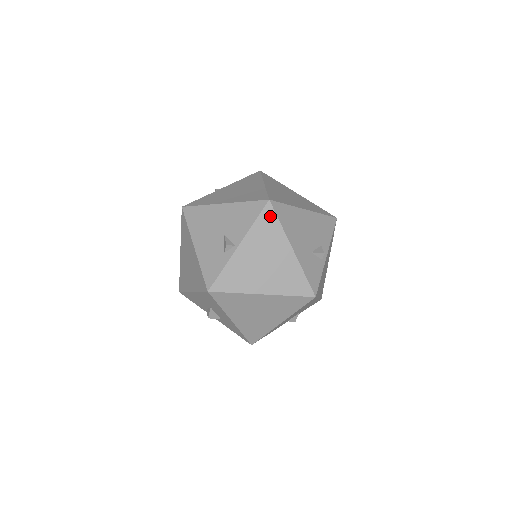
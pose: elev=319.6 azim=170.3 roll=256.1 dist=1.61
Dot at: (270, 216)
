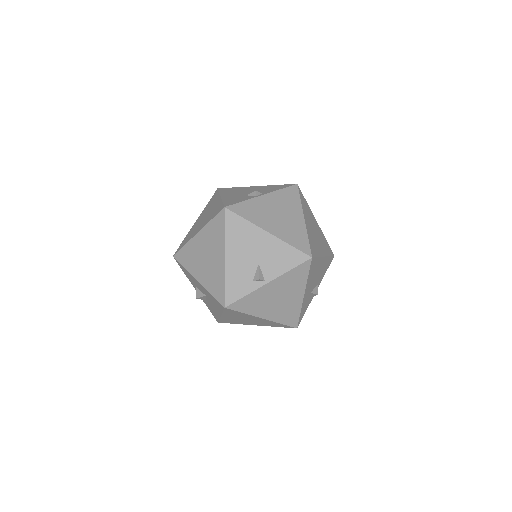
Dot at: (305, 269)
